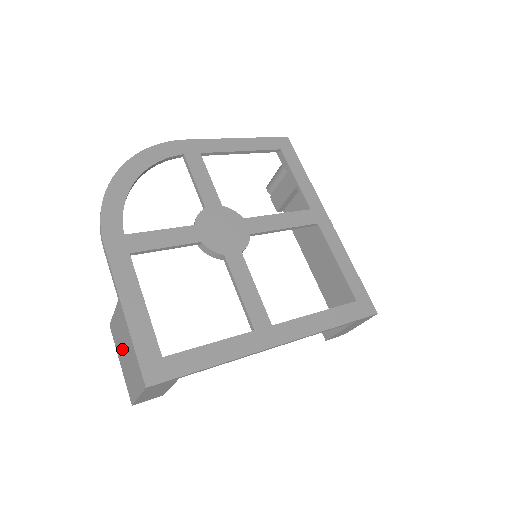
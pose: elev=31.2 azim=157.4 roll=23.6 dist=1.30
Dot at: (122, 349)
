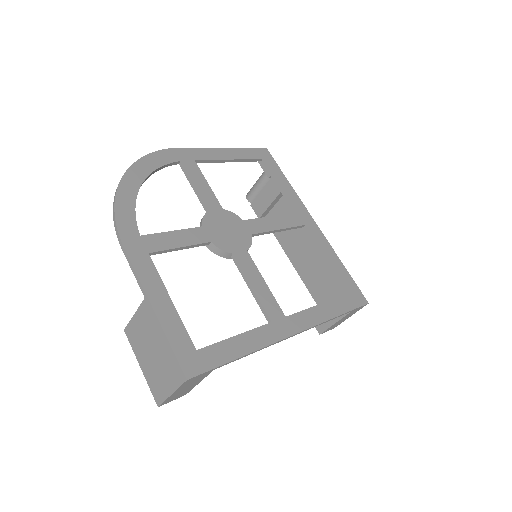
Dot at: (146, 350)
